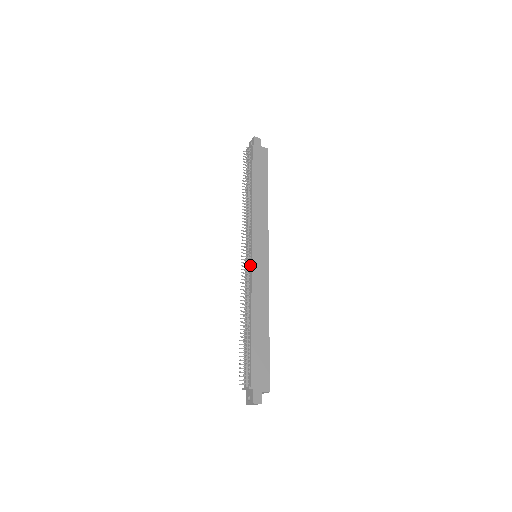
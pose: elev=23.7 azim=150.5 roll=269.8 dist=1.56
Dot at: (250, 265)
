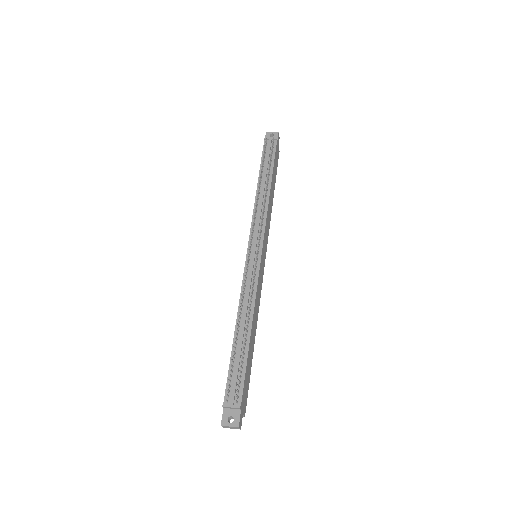
Dot at: (257, 264)
